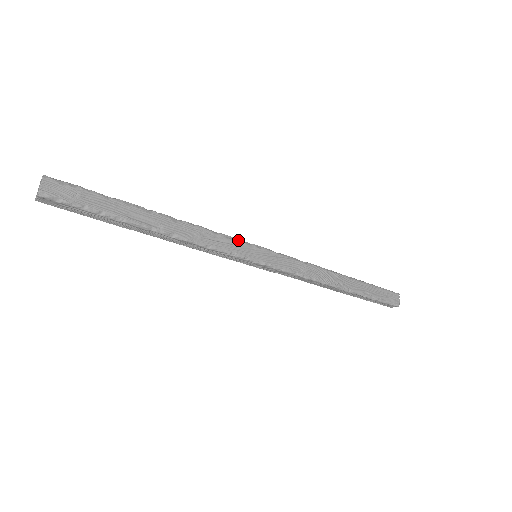
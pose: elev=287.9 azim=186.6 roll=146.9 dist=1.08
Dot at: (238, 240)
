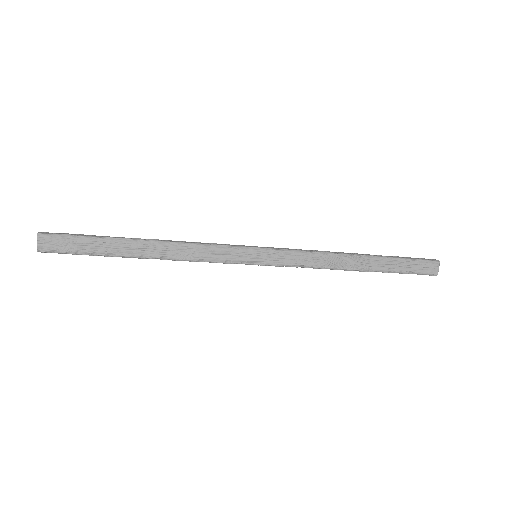
Dot at: (232, 247)
